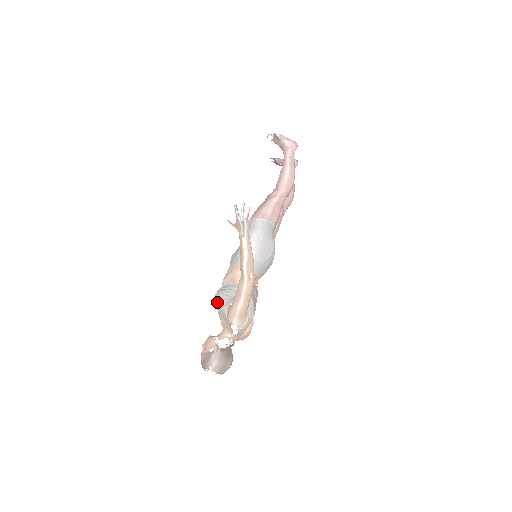
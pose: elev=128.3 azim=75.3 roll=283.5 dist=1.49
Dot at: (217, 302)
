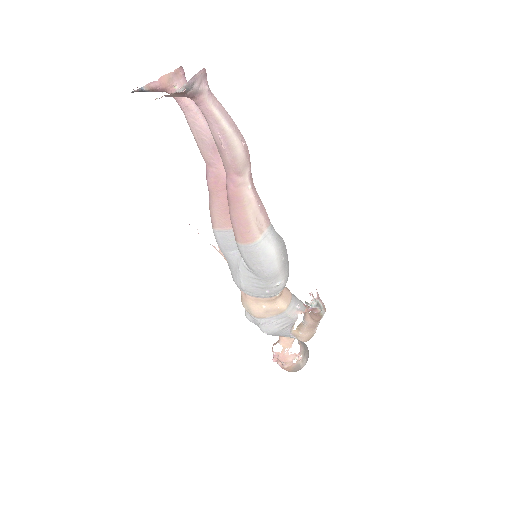
Dot at: occluded
